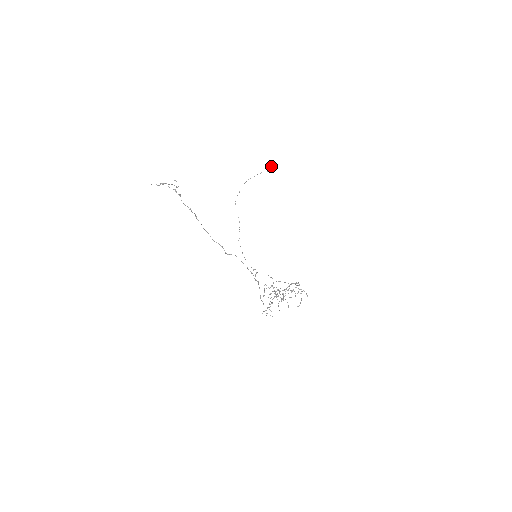
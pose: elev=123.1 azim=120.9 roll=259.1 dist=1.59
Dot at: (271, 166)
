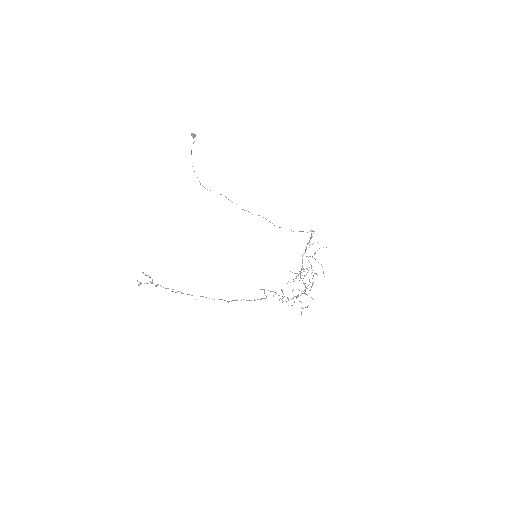
Dot at: occluded
